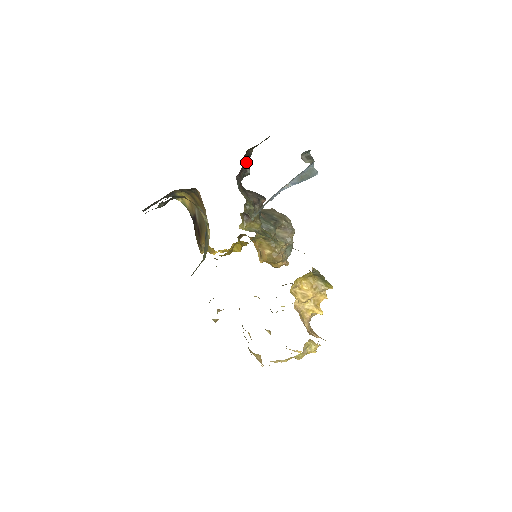
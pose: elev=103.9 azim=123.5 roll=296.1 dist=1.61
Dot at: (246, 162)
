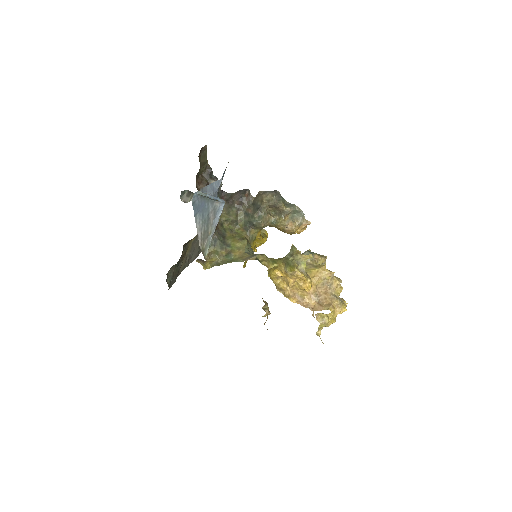
Dot at: (211, 180)
